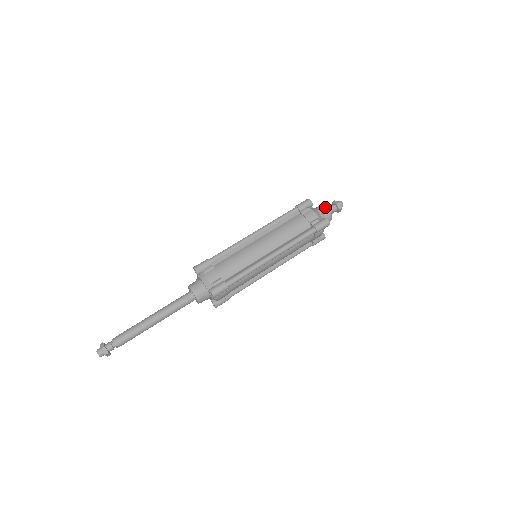
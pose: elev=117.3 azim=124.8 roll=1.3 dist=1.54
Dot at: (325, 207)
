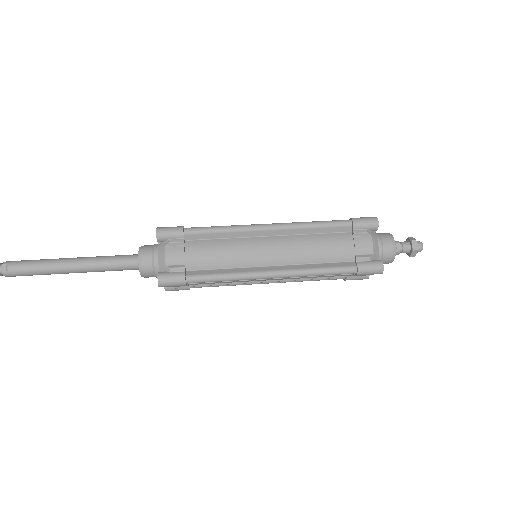
Dot at: occluded
